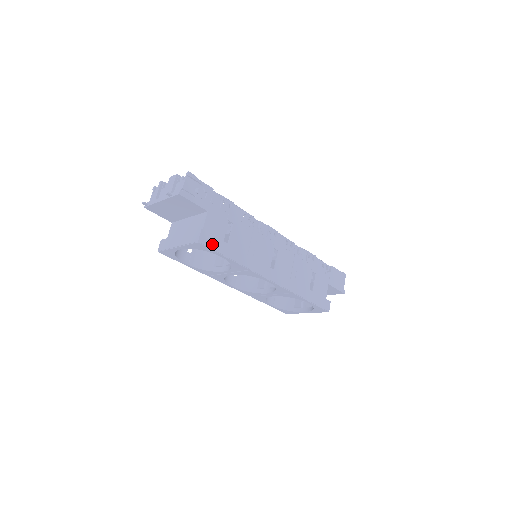
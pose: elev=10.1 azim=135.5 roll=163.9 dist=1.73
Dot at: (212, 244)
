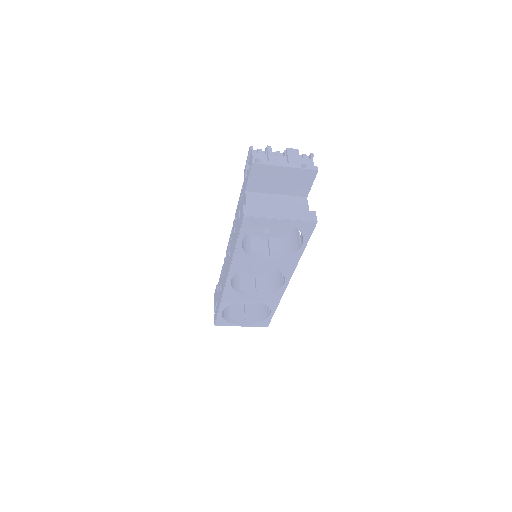
Dot at: occluded
